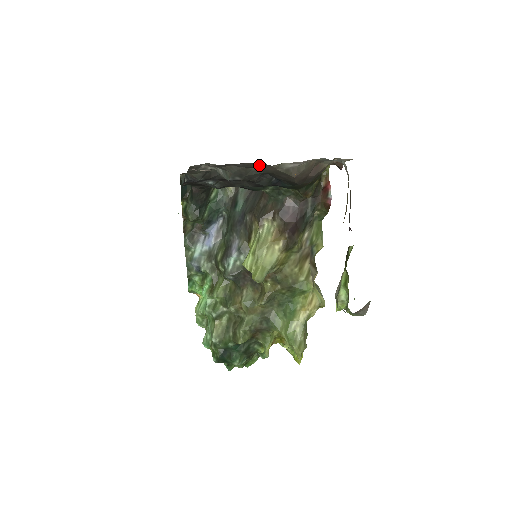
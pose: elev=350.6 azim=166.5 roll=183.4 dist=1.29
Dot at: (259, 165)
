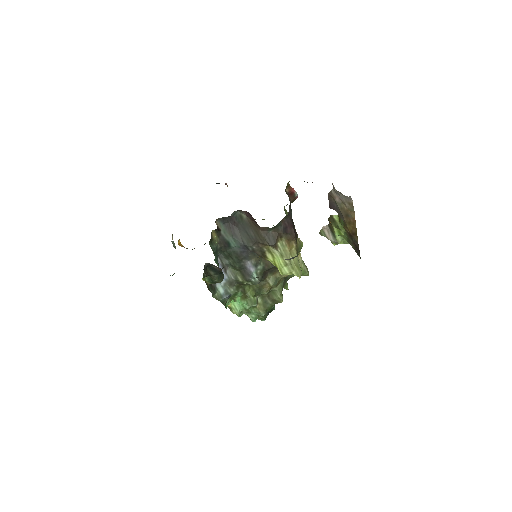
Dot at: occluded
